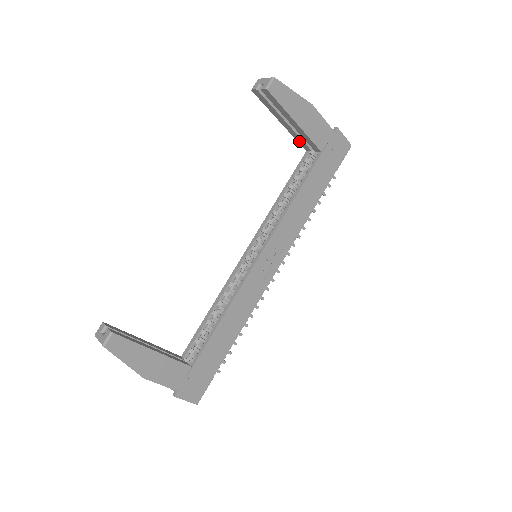
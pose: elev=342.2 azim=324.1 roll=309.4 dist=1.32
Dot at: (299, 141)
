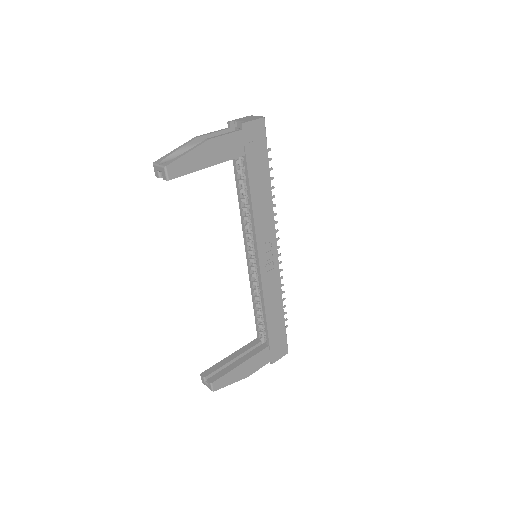
Dot at: occluded
